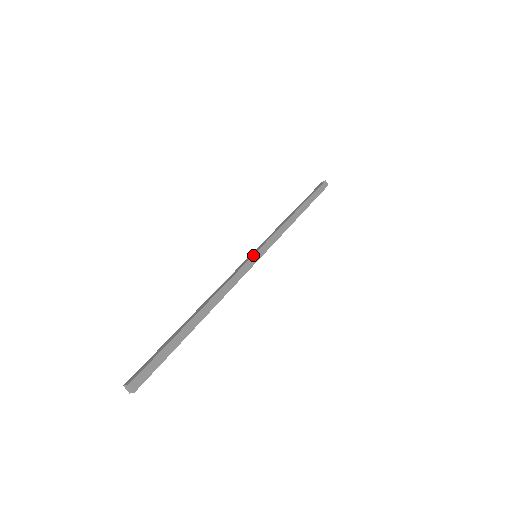
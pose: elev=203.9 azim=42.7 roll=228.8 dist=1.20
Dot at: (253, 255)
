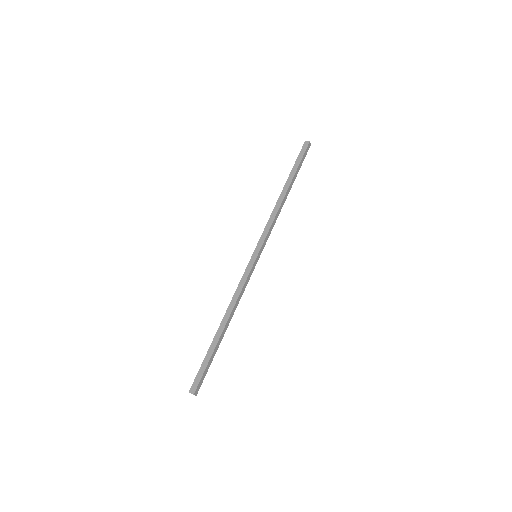
Dot at: (255, 260)
